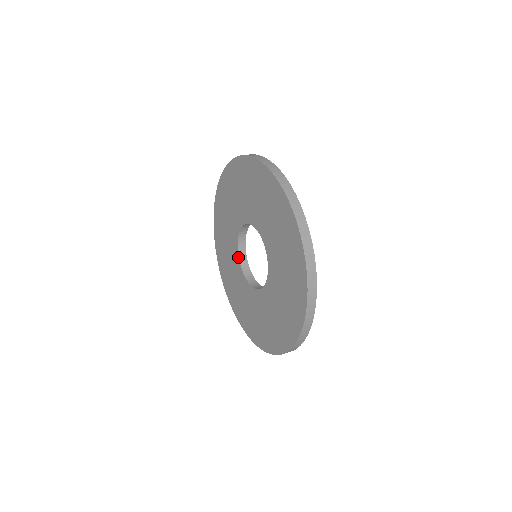
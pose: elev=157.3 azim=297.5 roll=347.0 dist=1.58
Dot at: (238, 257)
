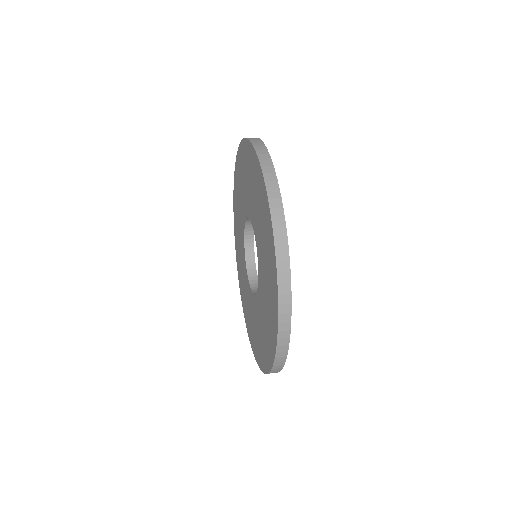
Dot at: (249, 285)
